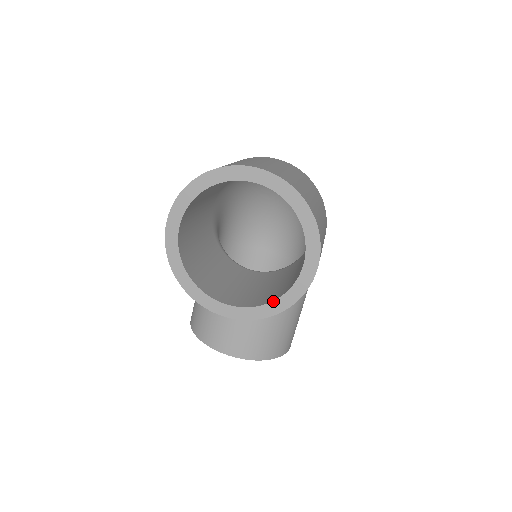
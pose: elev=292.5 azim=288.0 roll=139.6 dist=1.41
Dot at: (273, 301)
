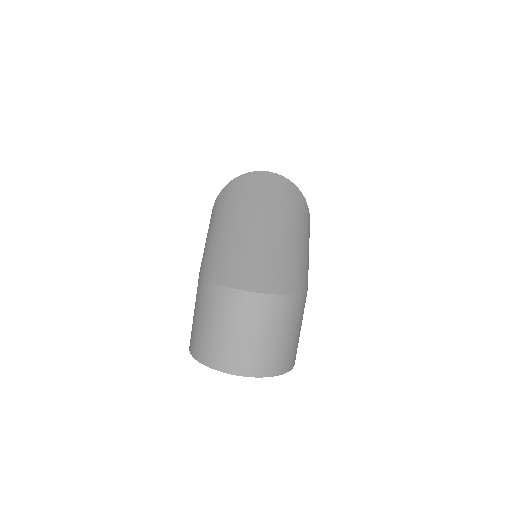
Dot at: occluded
